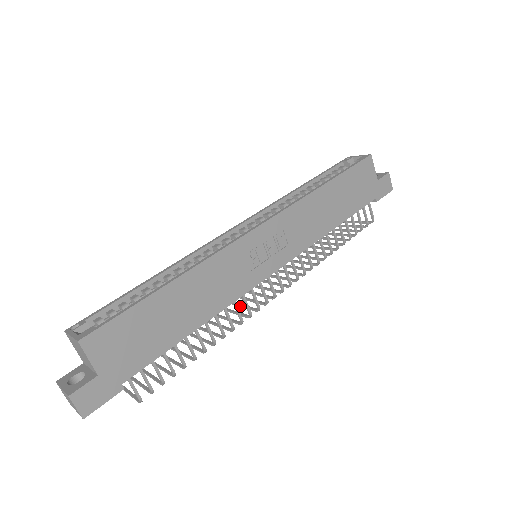
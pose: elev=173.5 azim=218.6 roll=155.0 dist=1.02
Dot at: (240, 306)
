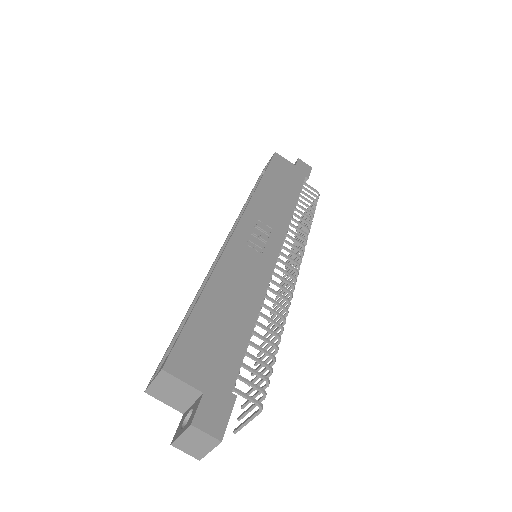
Dot at: (278, 306)
